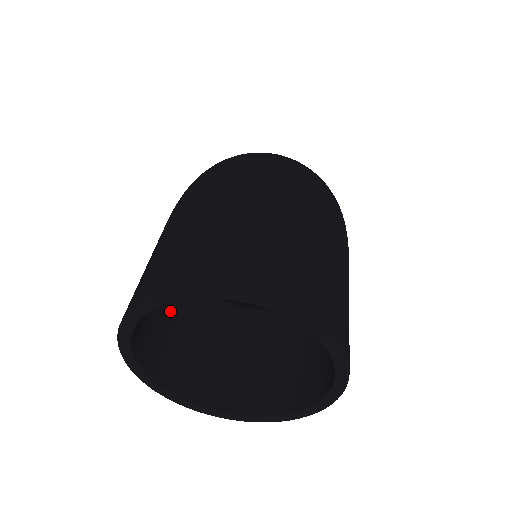
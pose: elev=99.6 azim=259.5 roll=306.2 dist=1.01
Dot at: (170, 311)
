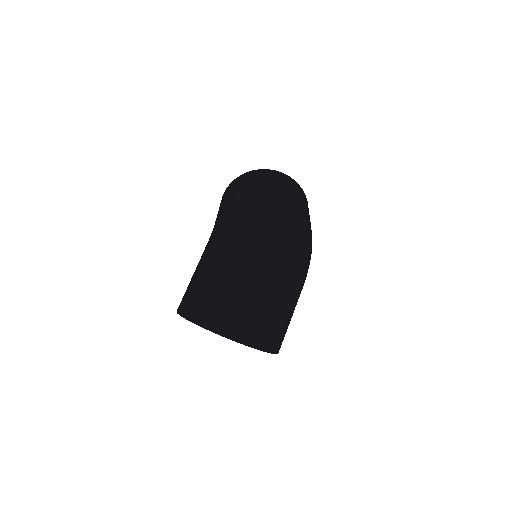
Dot at: occluded
